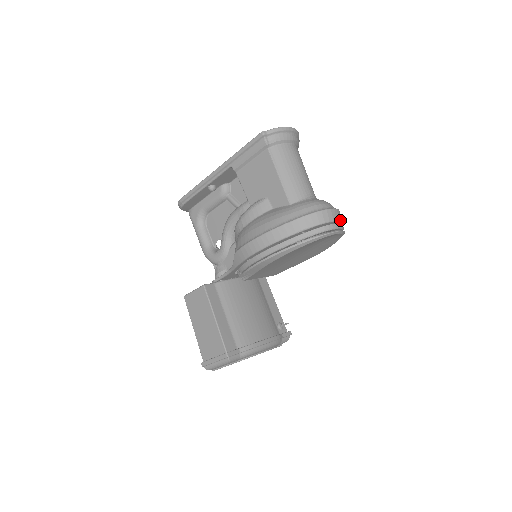
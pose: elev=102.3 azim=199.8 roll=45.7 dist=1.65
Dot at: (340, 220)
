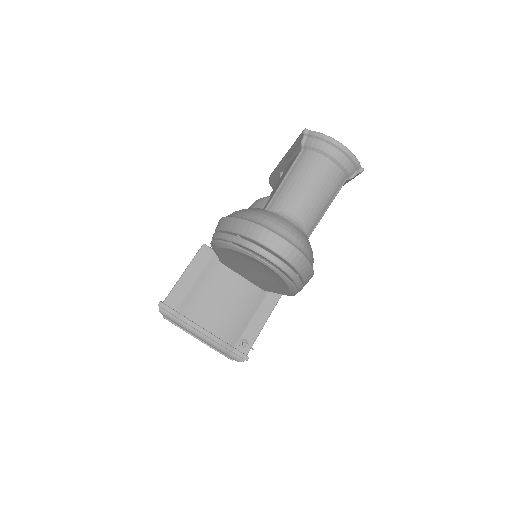
Dot at: (285, 257)
